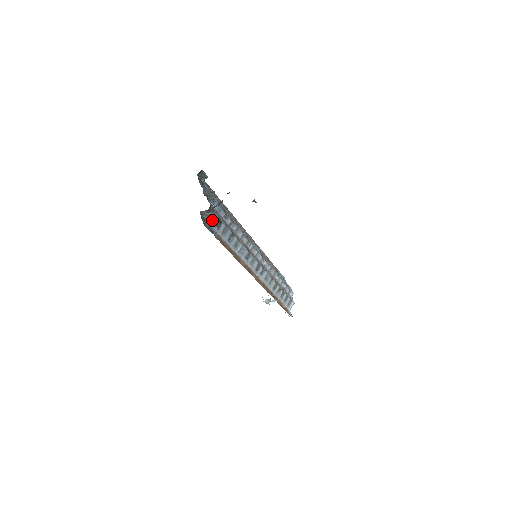
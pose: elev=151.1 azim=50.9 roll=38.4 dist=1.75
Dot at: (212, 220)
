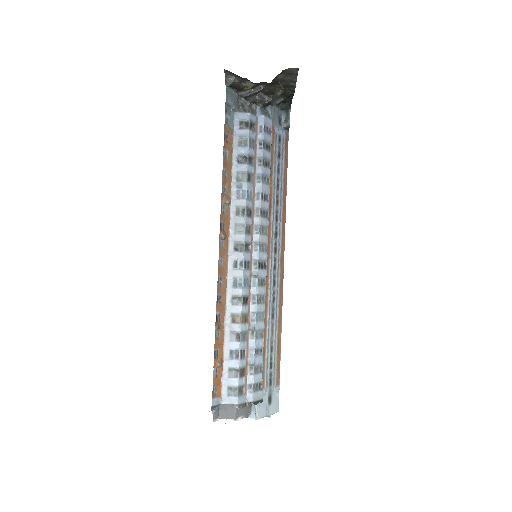
Dot at: (242, 112)
